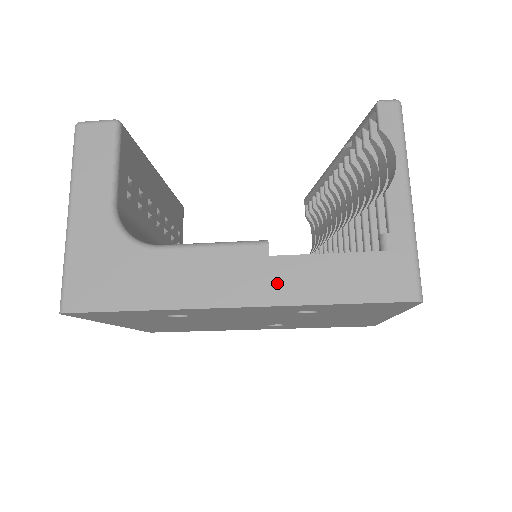
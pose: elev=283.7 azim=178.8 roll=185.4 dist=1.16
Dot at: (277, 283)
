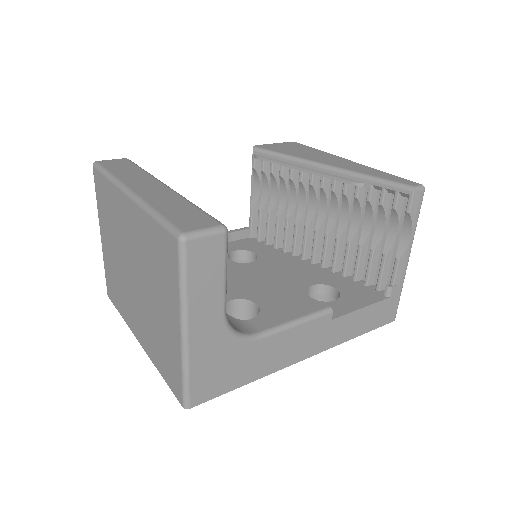
Dot at: (333, 335)
